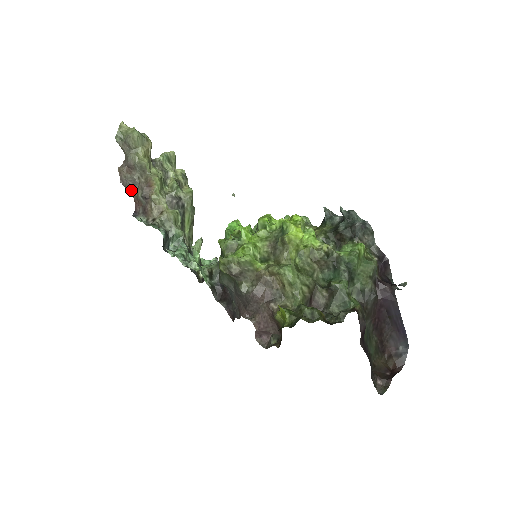
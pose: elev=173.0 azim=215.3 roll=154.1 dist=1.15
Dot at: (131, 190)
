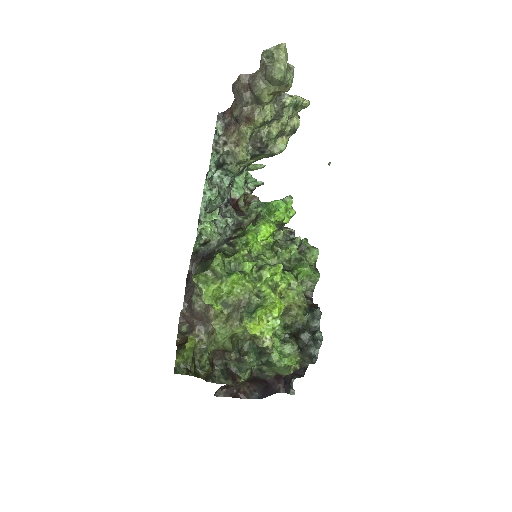
Dot at: (235, 99)
